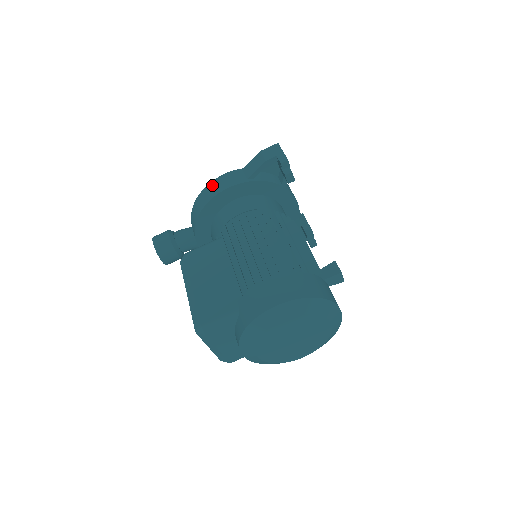
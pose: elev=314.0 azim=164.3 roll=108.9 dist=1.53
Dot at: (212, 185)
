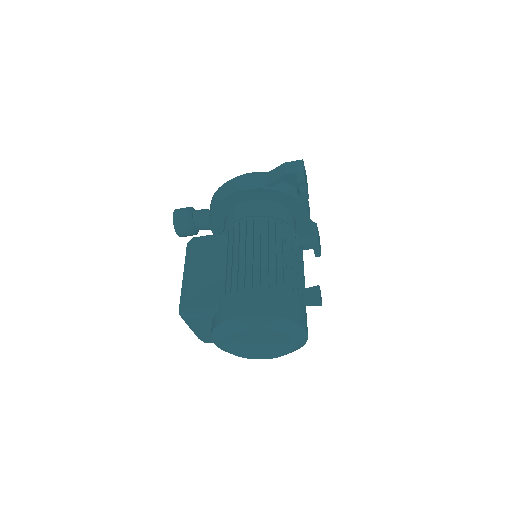
Dot at: (234, 182)
